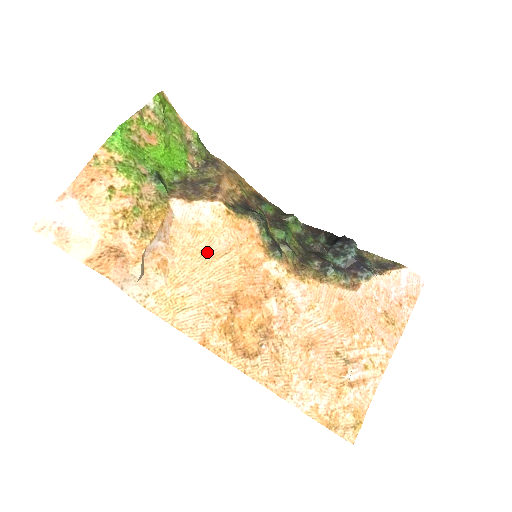
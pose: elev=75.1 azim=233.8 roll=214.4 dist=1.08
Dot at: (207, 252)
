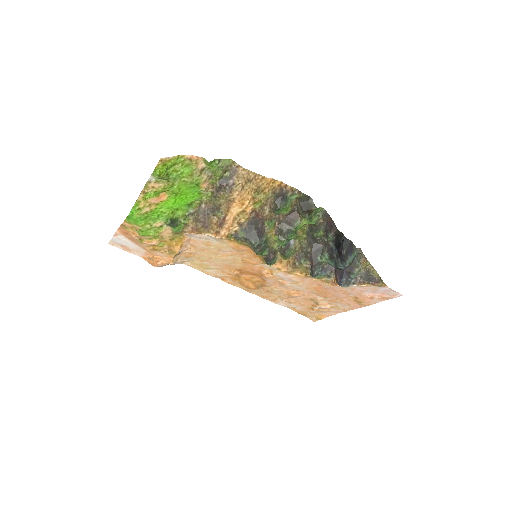
Dot at: (218, 253)
